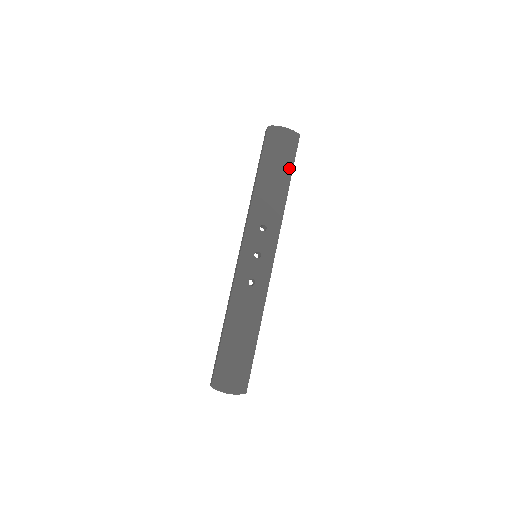
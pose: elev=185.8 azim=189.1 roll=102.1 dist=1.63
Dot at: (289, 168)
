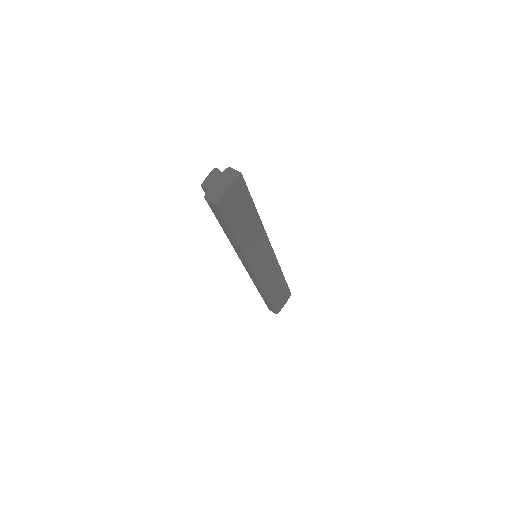
Dot at: (250, 203)
